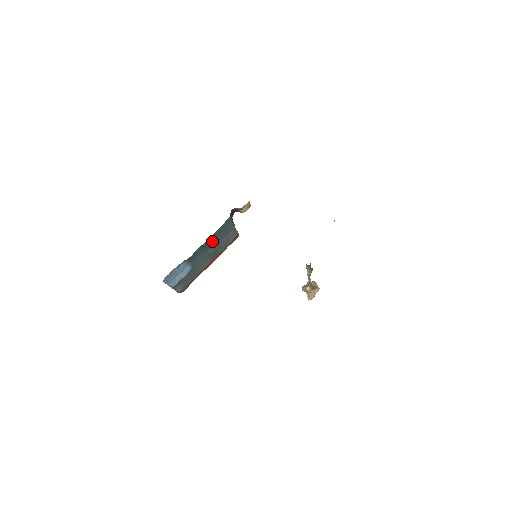
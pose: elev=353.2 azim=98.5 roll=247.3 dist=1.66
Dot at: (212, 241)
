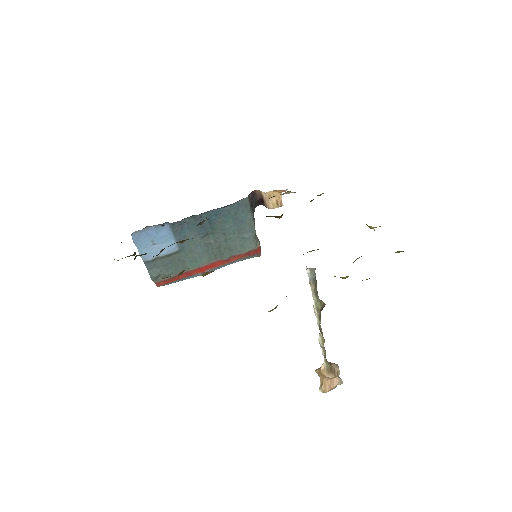
Dot at: (215, 223)
